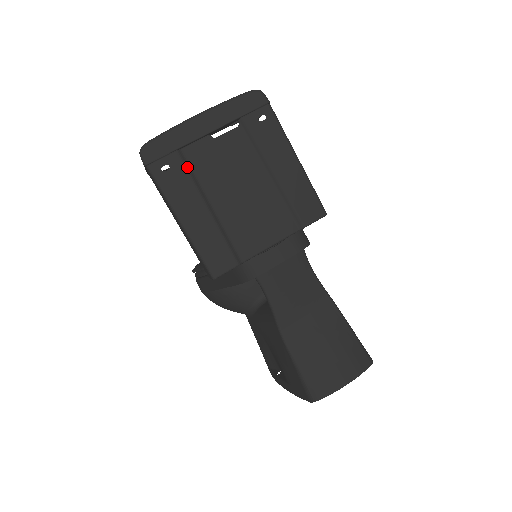
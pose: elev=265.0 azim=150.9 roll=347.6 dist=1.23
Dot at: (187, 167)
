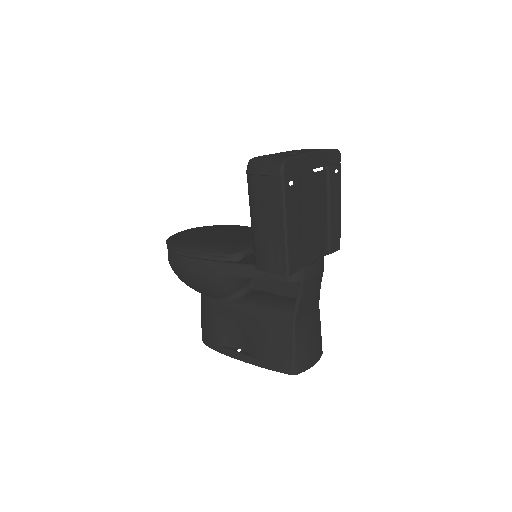
Dot at: (299, 188)
